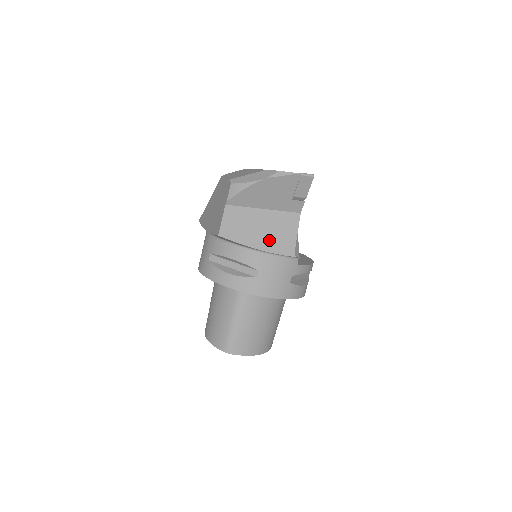
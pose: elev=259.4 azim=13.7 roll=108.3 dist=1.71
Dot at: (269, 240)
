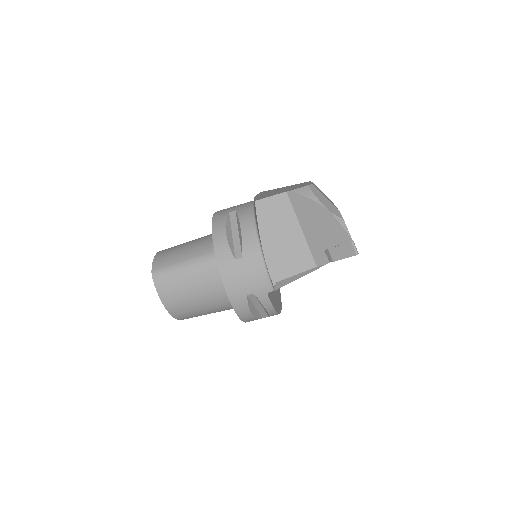
Dot at: (276, 251)
